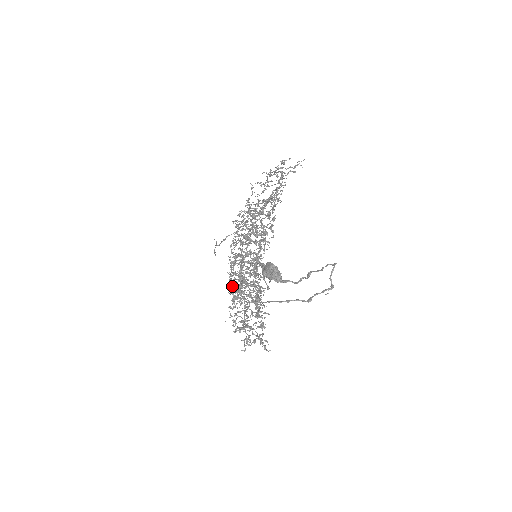
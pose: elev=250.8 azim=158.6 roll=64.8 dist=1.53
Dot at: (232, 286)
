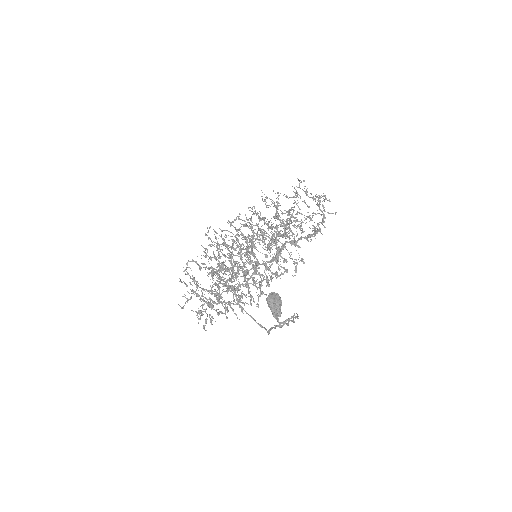
Dot at: (222, 262)
